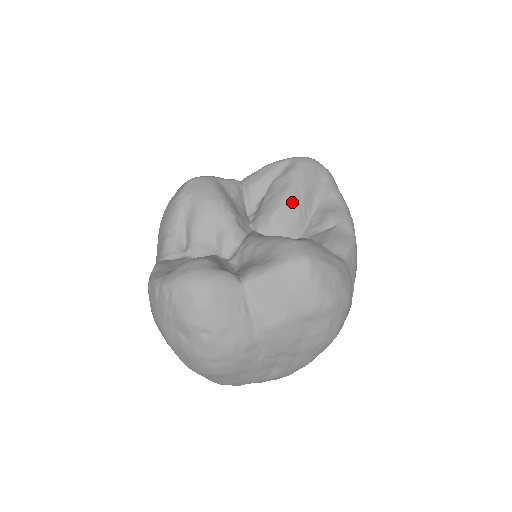
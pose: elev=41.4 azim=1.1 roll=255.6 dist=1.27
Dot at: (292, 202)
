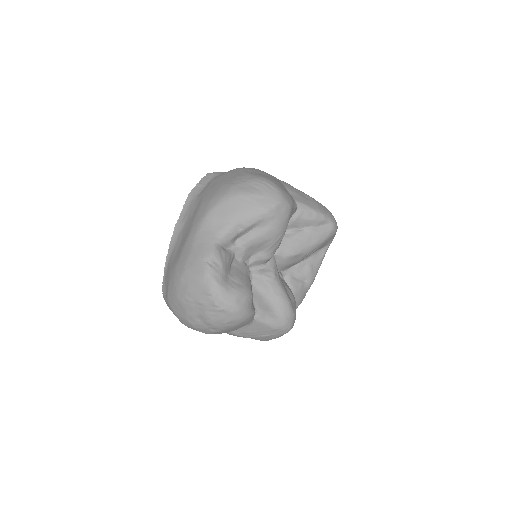
Dot at: (306, 255)
